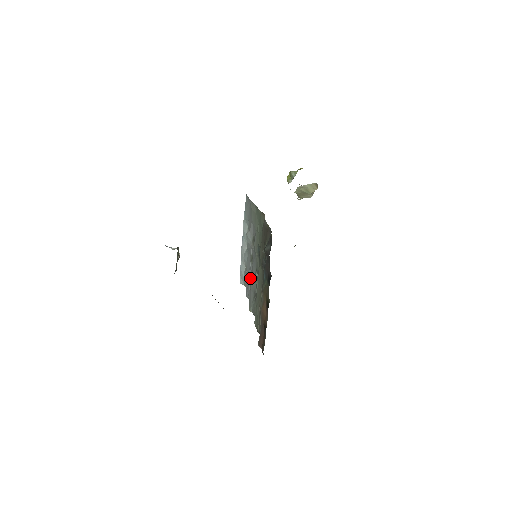
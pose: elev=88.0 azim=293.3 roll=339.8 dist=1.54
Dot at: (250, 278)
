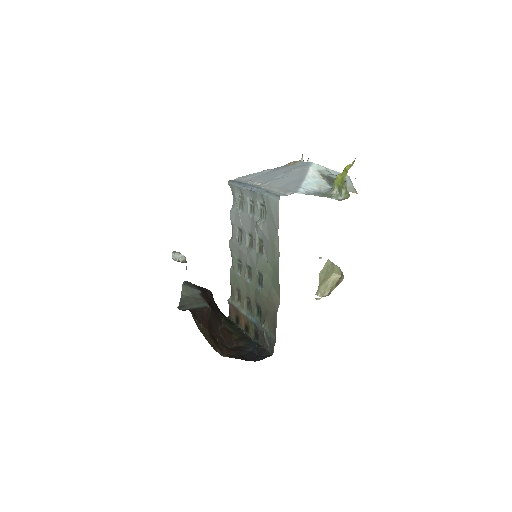
Dot at: (241, 231)
